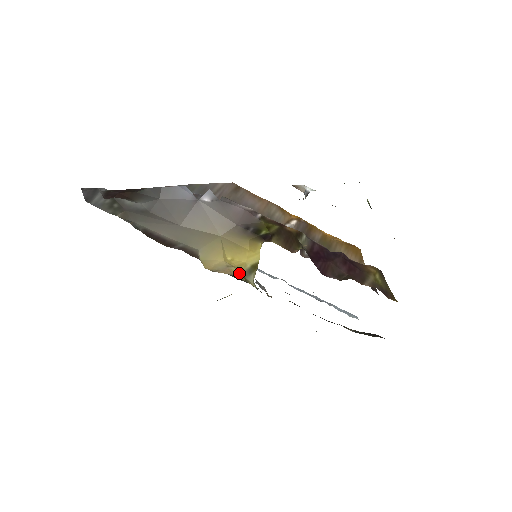
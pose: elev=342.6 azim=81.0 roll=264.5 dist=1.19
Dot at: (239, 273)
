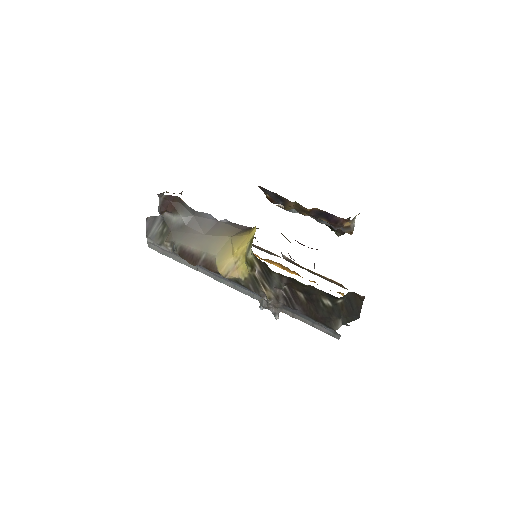
Dot at: (243, 263)
